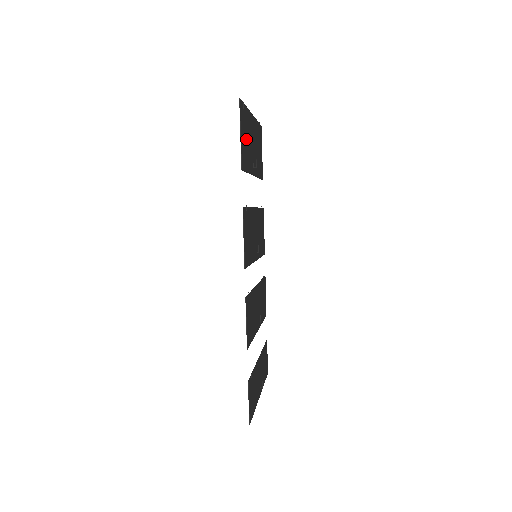
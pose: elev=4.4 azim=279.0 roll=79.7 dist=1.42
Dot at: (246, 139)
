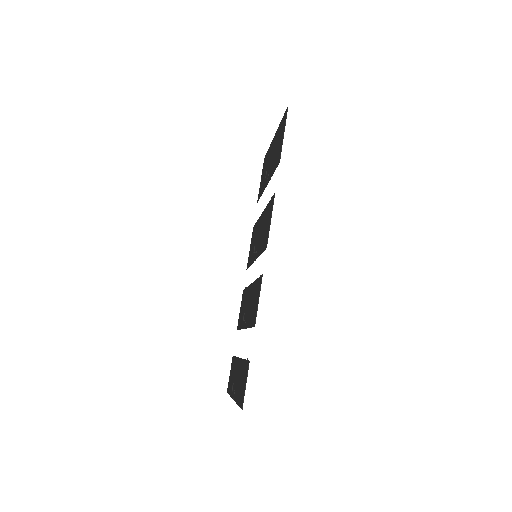
Dot at: (278, 145)
